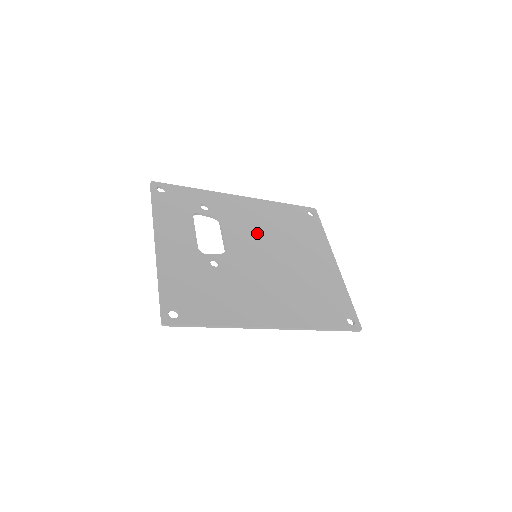
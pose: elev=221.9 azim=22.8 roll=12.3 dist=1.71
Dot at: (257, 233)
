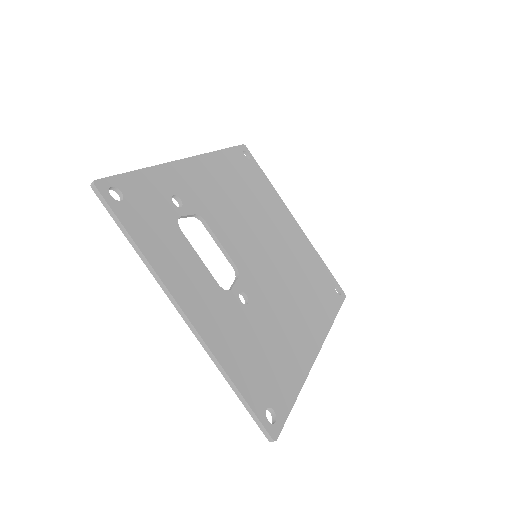
Dot at: (238, 218)
